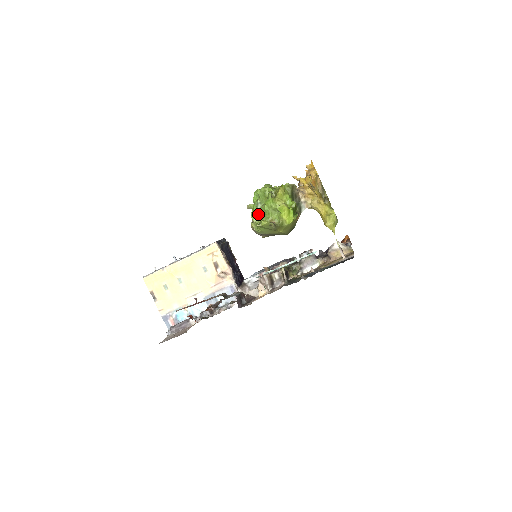
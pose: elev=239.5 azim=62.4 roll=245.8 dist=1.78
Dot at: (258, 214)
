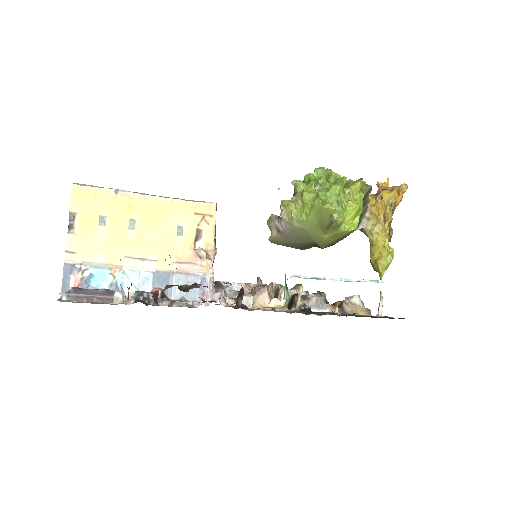
Dot at: (316, 194)
